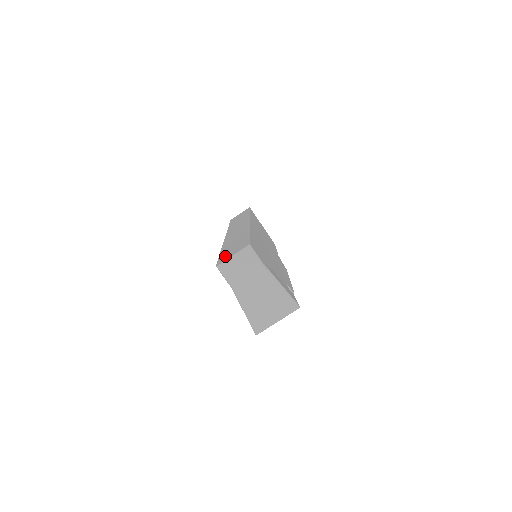
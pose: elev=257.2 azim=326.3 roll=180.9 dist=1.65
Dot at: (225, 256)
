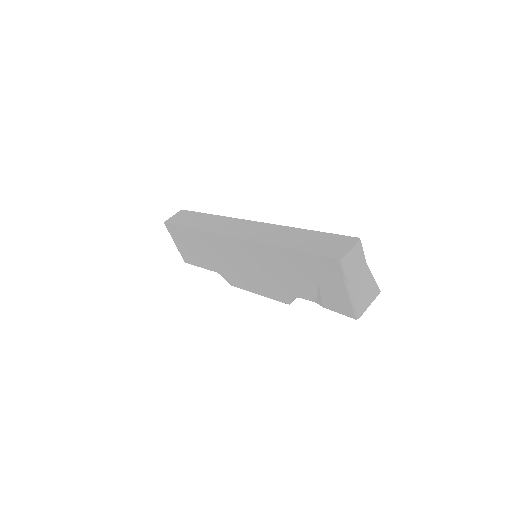
Dot at: (331, 251)
